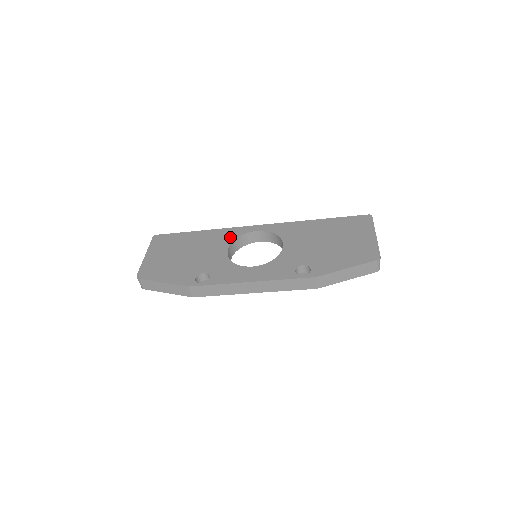
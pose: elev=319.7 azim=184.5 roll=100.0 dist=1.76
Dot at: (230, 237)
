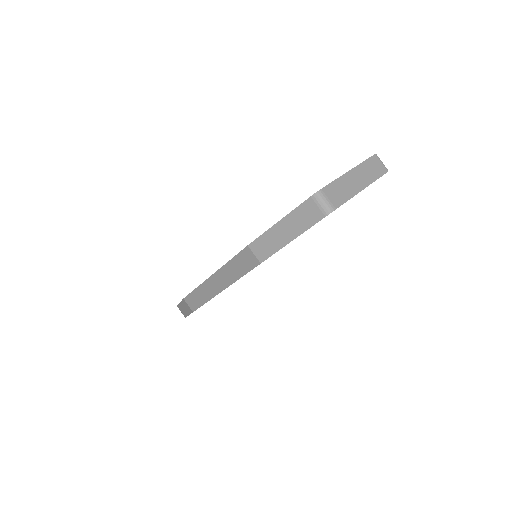
Dot at: occluded
